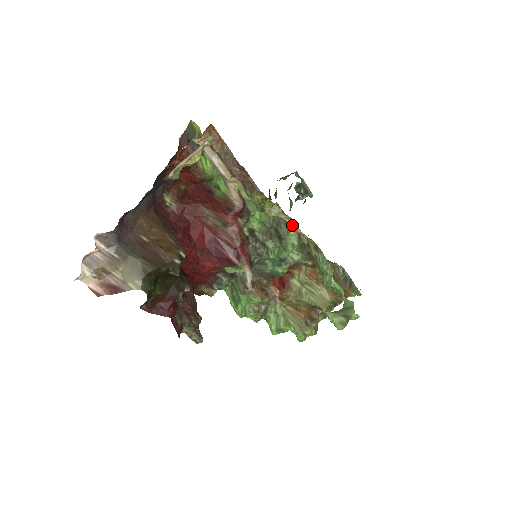
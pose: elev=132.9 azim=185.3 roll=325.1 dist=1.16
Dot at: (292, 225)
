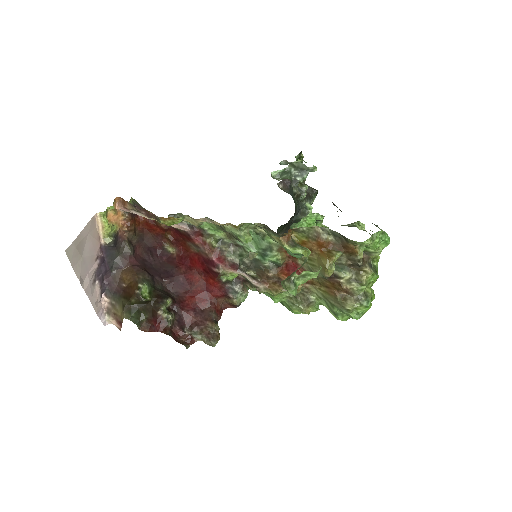
Dot at: (212, 223)
